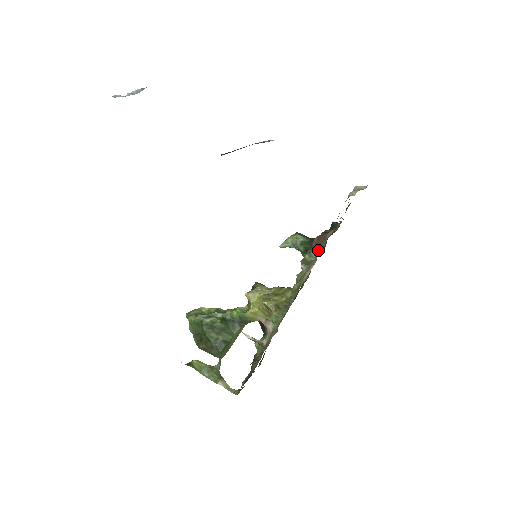
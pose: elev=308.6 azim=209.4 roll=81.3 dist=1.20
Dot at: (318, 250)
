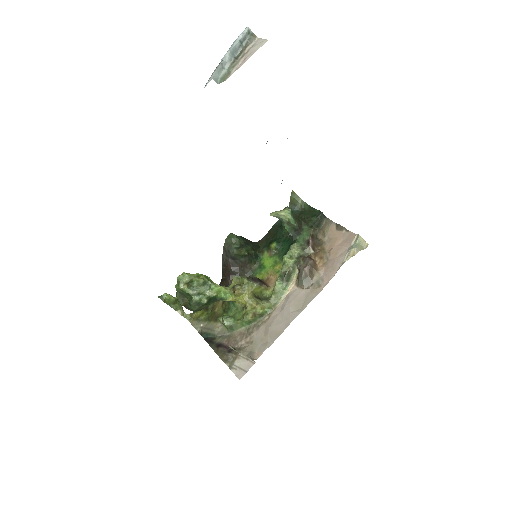
Dot at: (304, 286)
